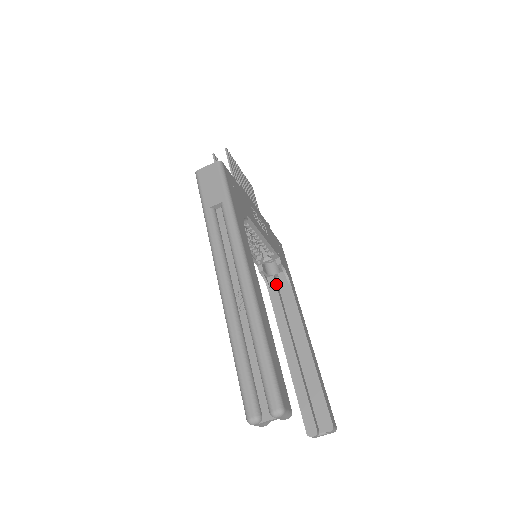
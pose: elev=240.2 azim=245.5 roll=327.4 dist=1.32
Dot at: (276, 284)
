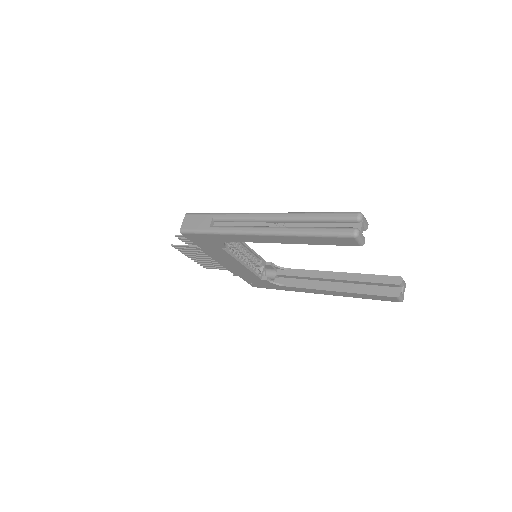
Dot at: (282, 279)
